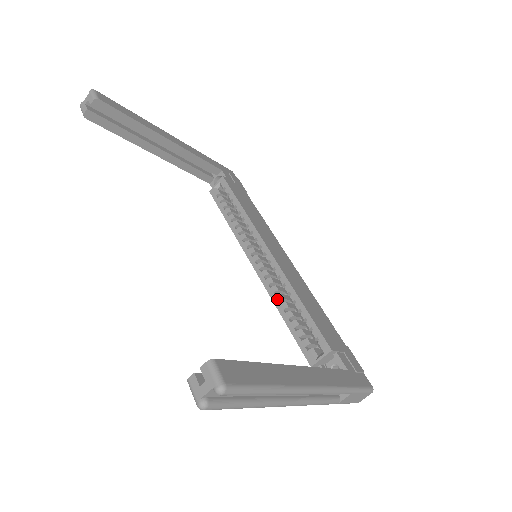
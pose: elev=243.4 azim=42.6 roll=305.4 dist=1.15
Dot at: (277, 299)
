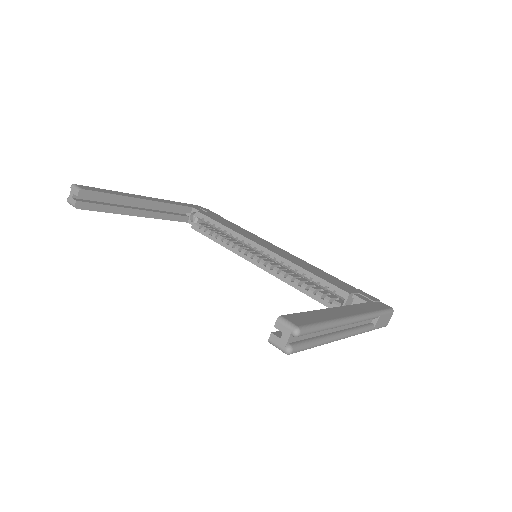
Dot at: (289, 280)
